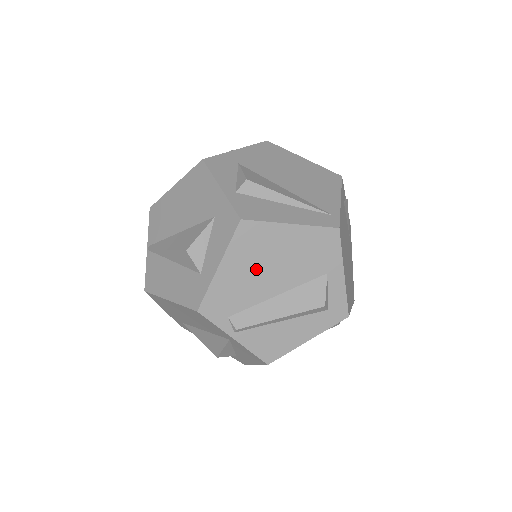
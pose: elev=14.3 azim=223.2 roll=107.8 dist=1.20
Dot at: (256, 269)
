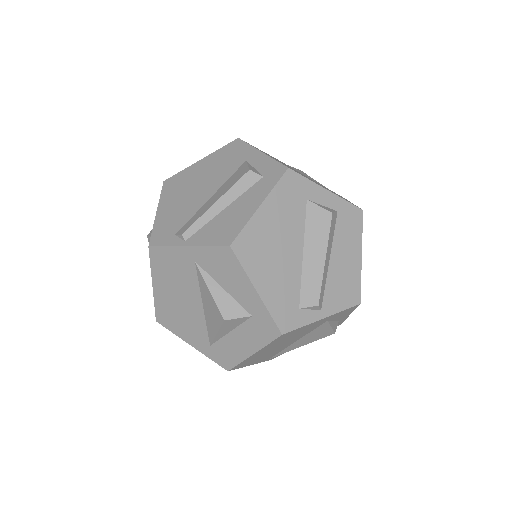
Dot at: (186, 195)
